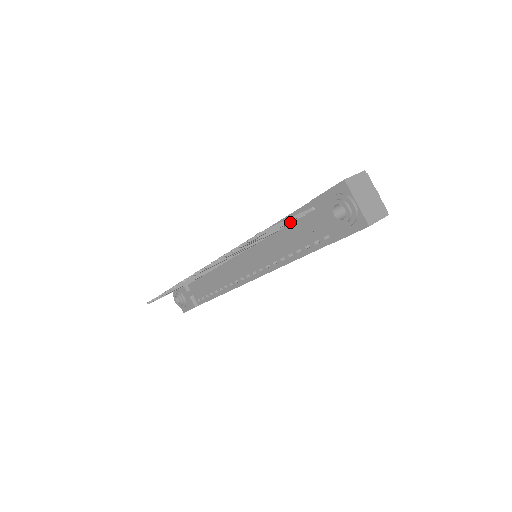
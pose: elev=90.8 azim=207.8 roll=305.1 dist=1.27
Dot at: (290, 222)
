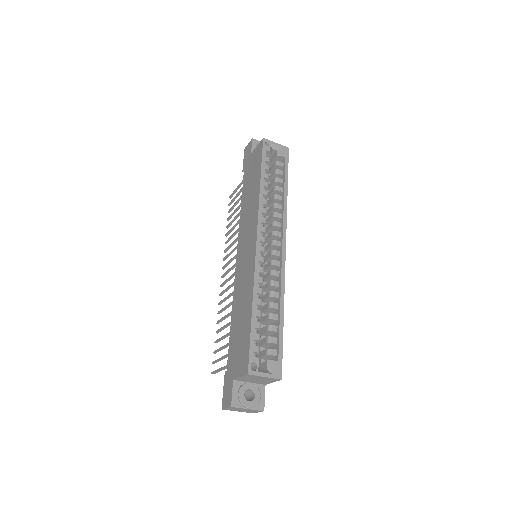
Dot at: occluded
